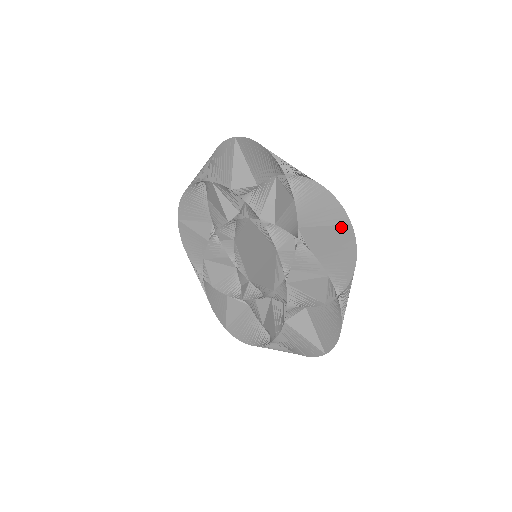
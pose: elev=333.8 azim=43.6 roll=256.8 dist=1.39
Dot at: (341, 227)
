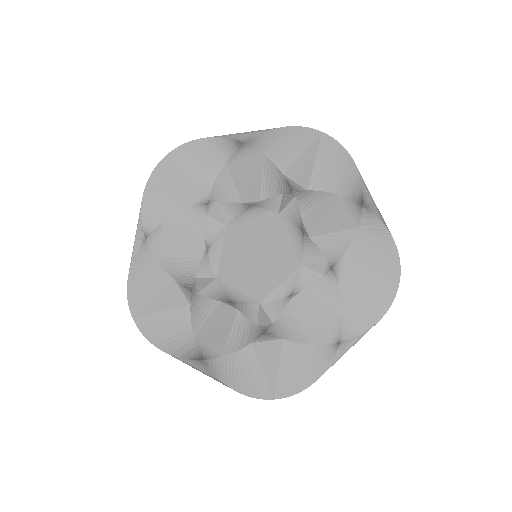
Dot at: (388, 279)
